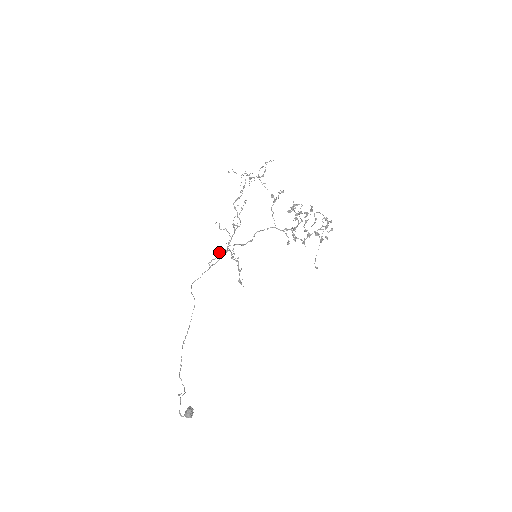
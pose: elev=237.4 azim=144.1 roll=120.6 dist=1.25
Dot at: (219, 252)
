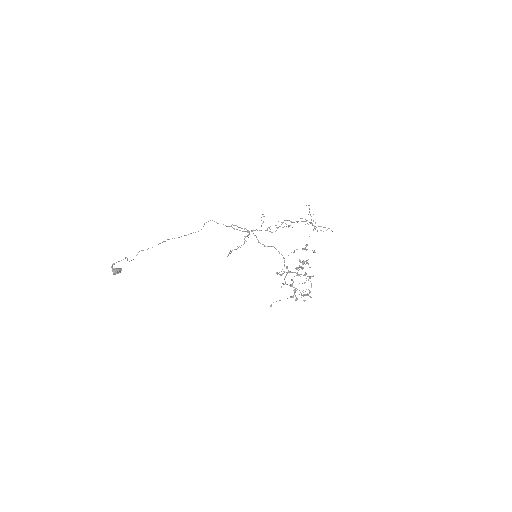
Dot at: occluded
